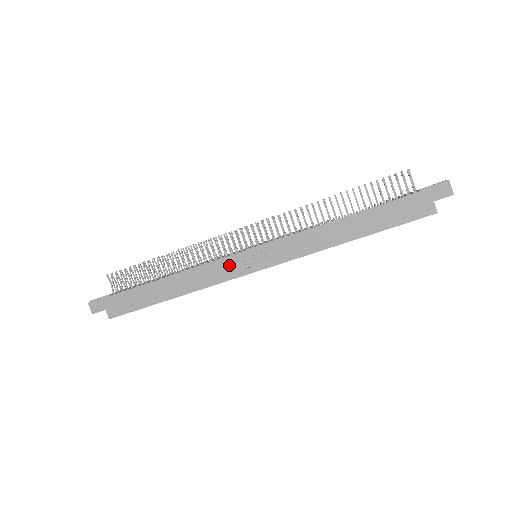
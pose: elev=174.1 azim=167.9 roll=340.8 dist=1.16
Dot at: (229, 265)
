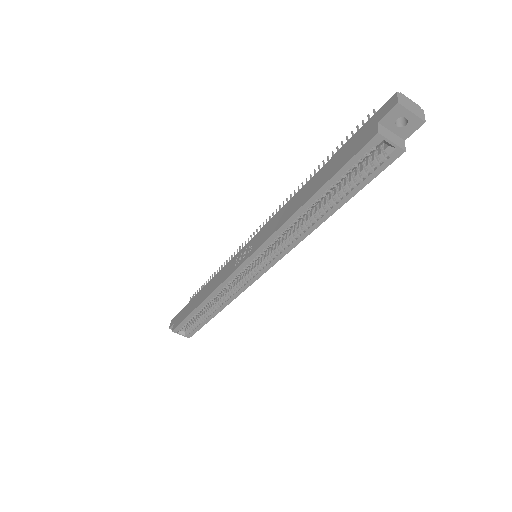
Dot at: (232, 264)
